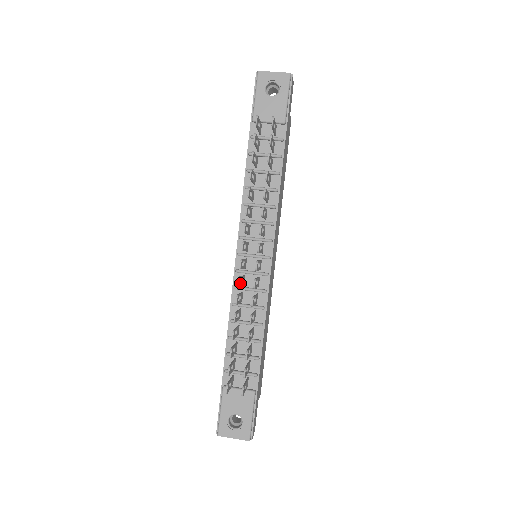
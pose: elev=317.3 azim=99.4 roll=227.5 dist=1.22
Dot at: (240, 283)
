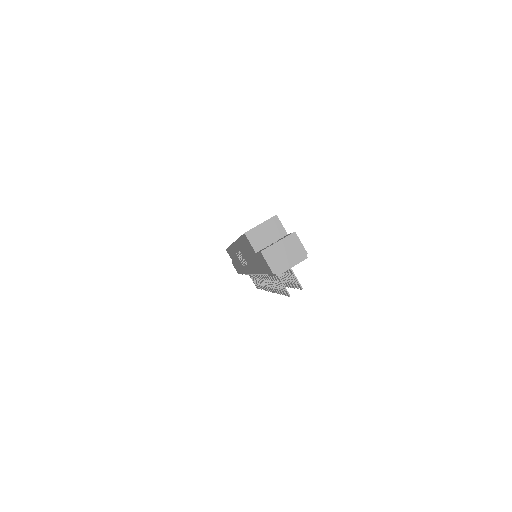
Dot at: occluded
